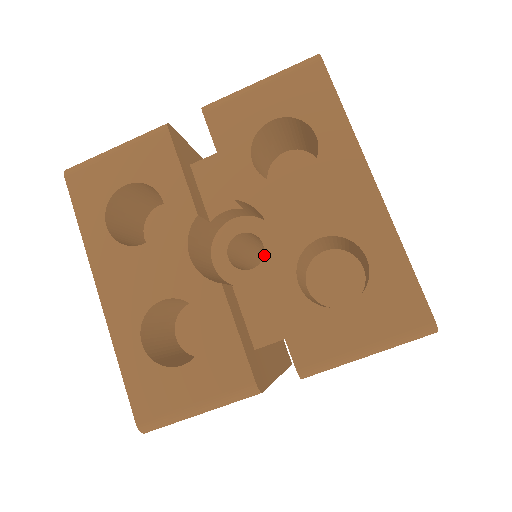
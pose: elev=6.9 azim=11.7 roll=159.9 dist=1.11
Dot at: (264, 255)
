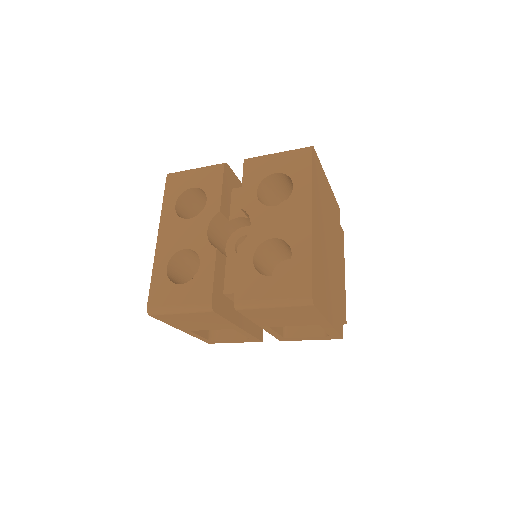
Dot at: occluded
